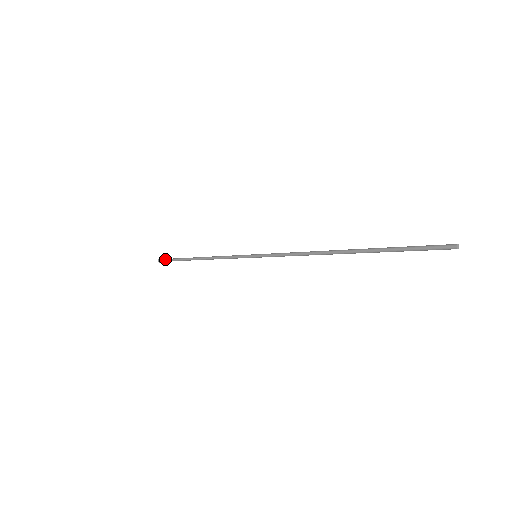
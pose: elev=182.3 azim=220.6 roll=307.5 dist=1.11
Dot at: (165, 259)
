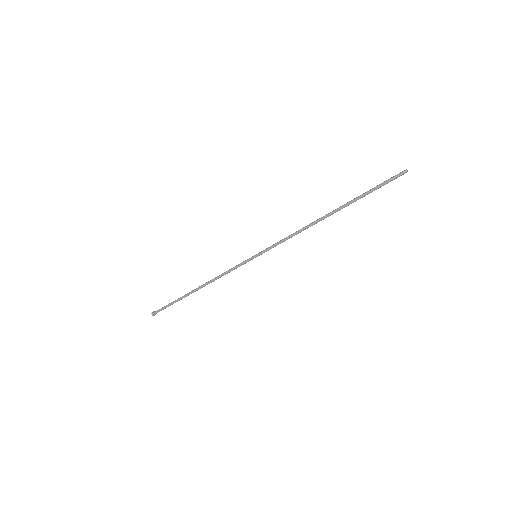
Dot at: (159, 310)
